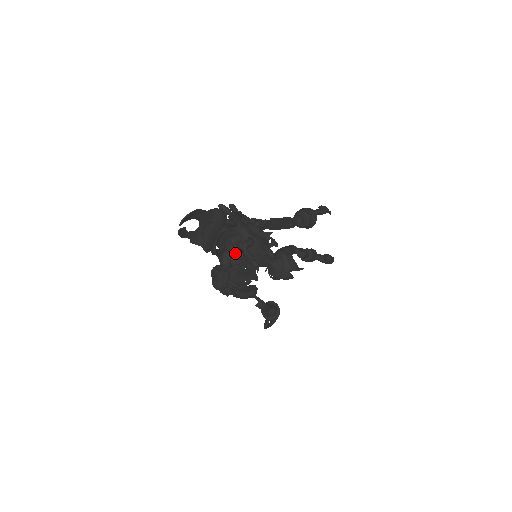
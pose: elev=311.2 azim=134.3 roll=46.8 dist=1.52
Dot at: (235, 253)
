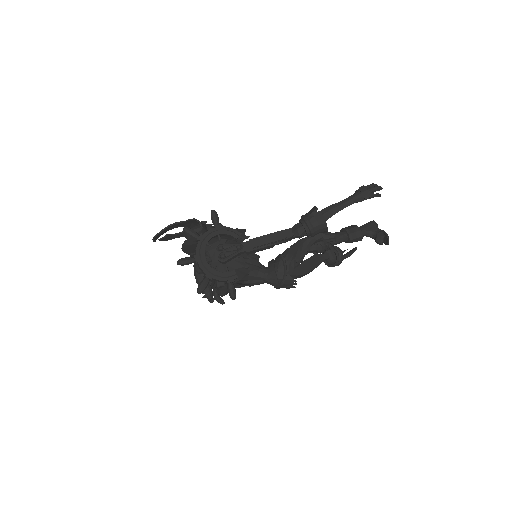
Dot at: occluded
